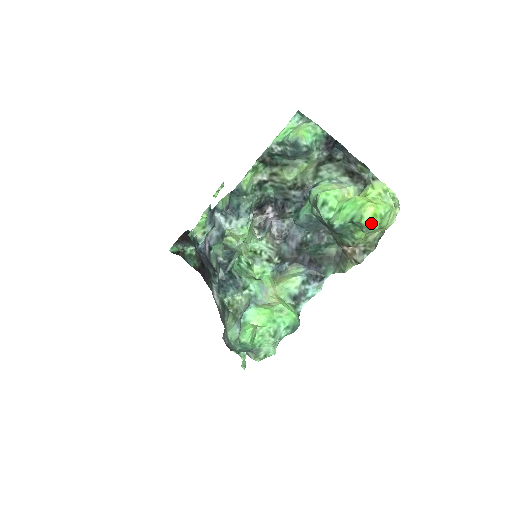
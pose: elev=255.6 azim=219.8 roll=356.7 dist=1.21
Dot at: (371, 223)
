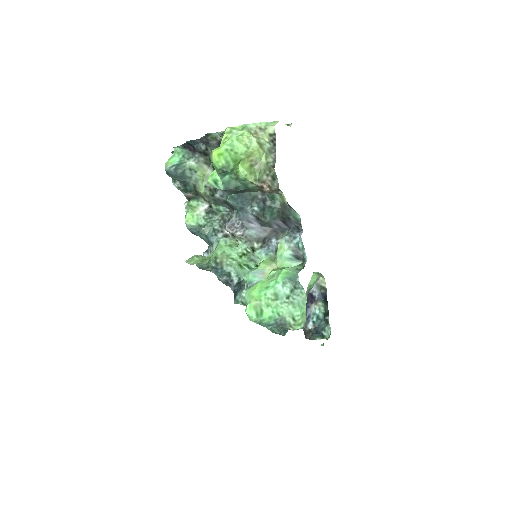
Dot at: (222, 162)
